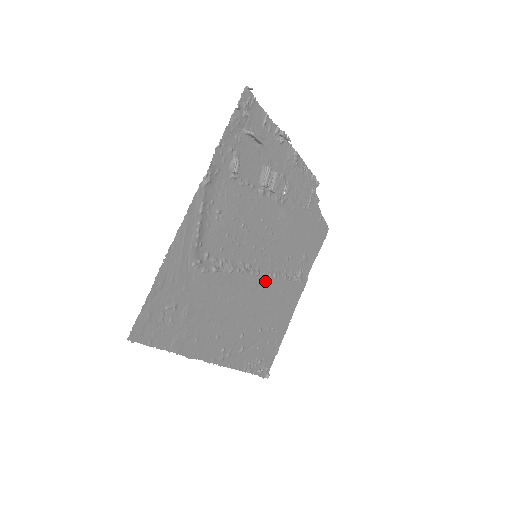
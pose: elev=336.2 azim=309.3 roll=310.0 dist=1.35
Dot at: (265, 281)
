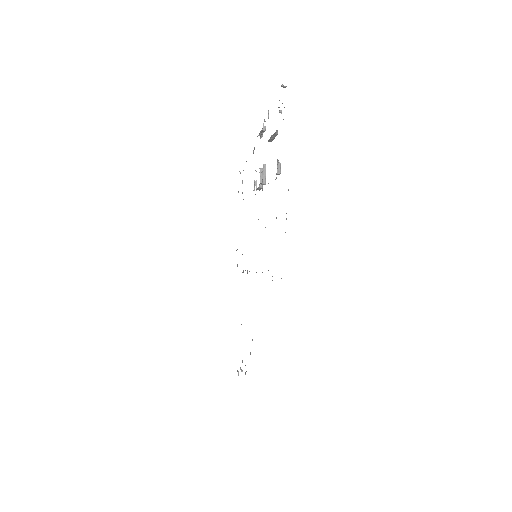
Dot at: occluded
